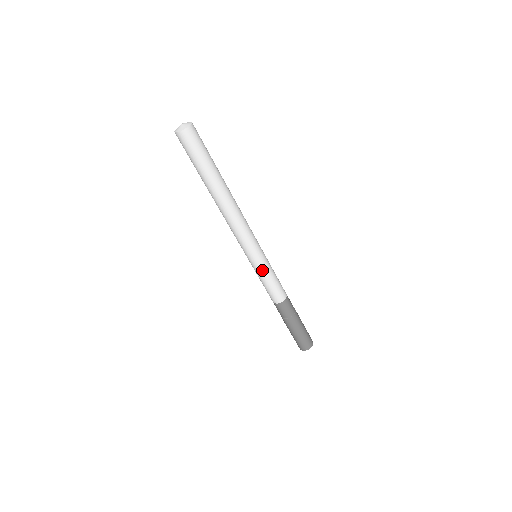
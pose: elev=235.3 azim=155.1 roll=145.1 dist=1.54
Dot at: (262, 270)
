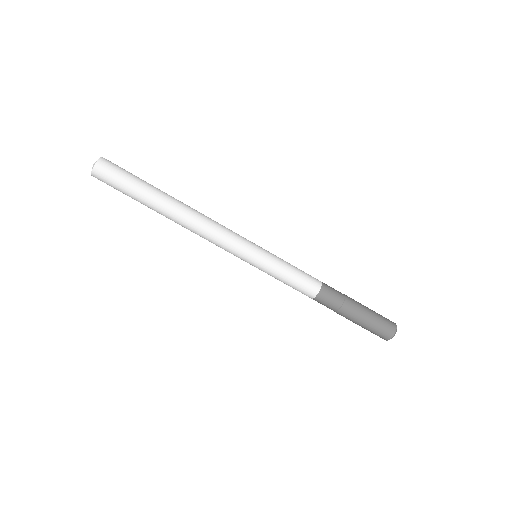
Dot at: (267, 270)
